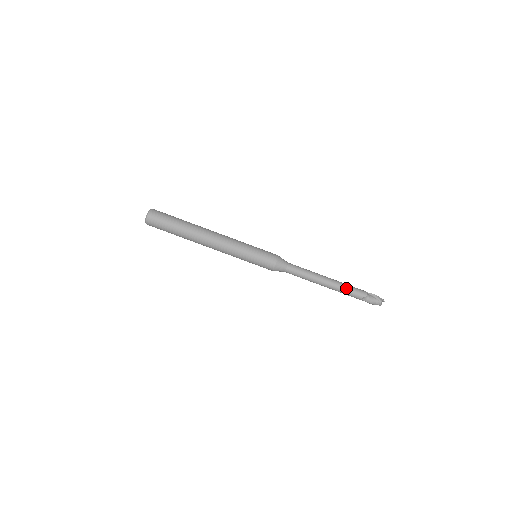
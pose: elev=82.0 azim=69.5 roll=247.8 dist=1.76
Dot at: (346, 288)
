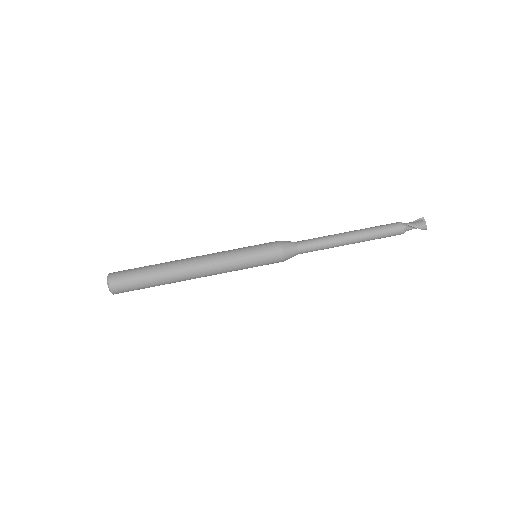
Dot at: (373, 227)
